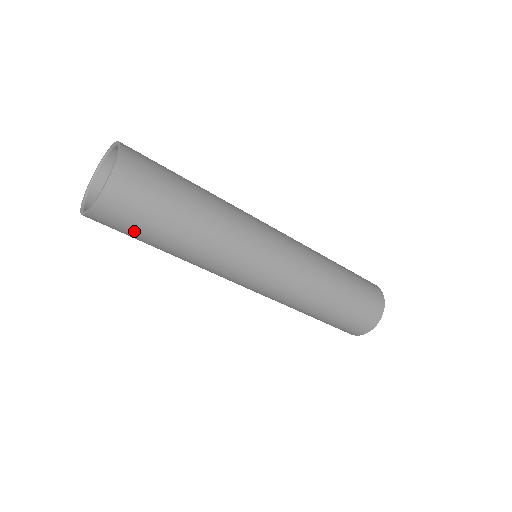
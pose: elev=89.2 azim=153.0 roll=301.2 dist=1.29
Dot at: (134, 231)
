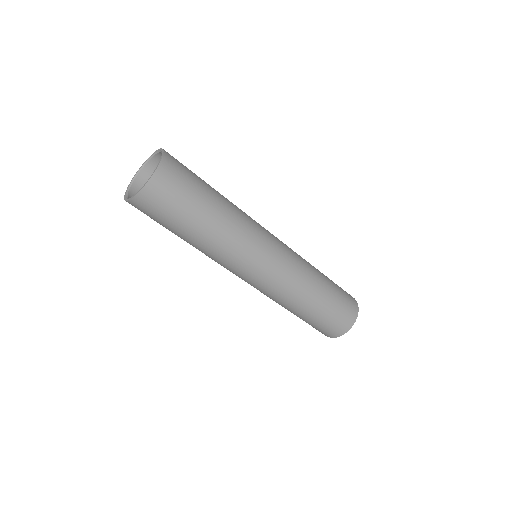
Dot at: (180, 203)
